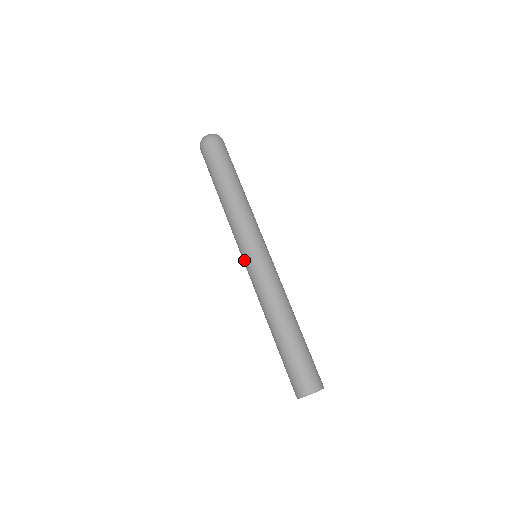
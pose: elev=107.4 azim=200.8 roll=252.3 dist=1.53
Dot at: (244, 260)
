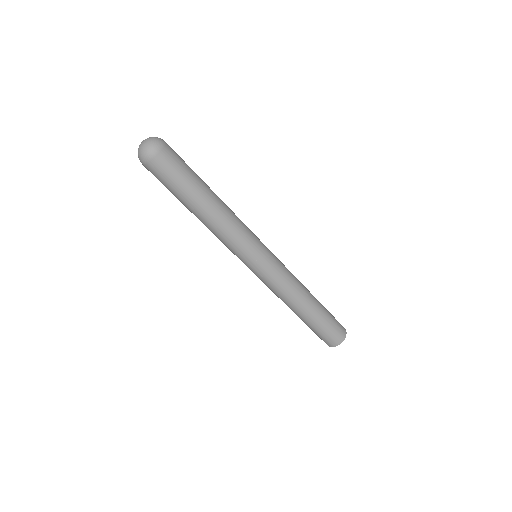
Dot at: occluded
